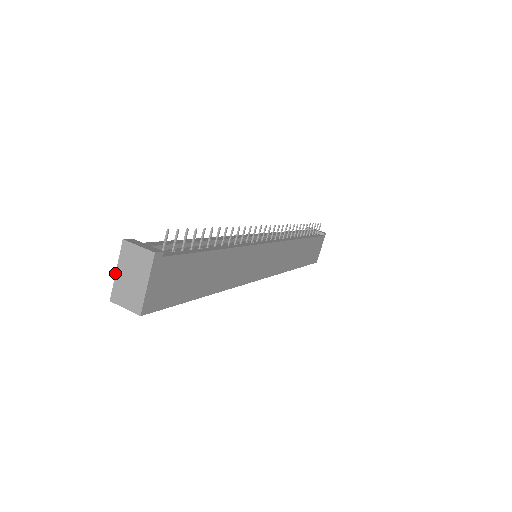
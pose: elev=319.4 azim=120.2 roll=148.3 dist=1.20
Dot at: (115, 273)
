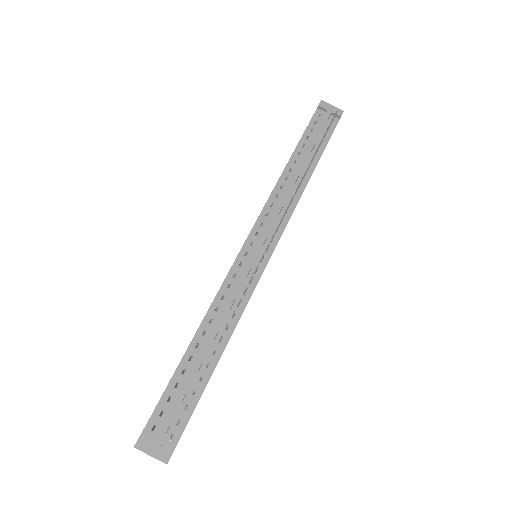
Dot at: occluded
